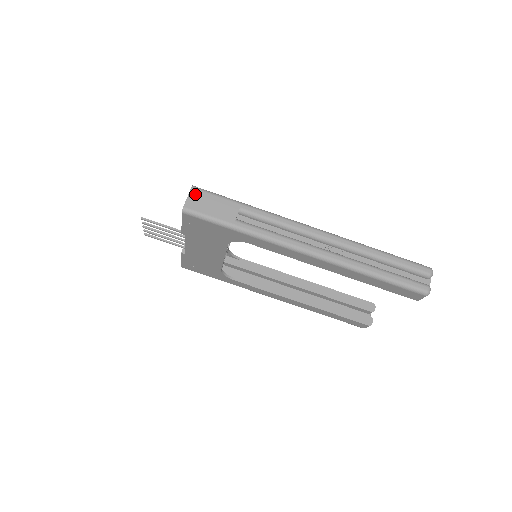
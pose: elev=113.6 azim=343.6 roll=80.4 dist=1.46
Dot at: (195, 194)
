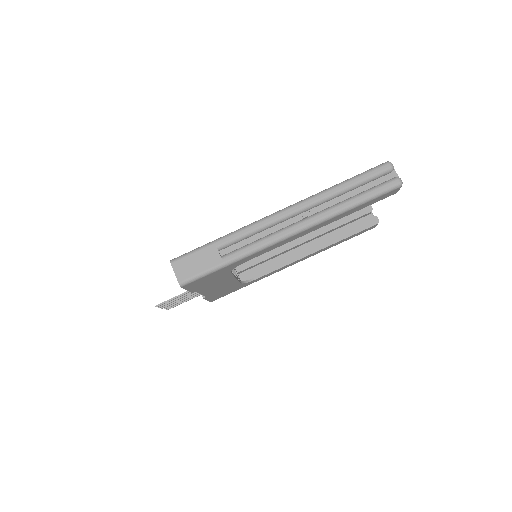
Dot at: (177, 266)
